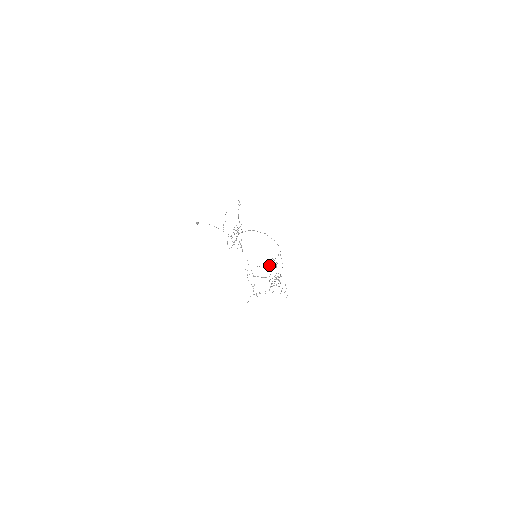
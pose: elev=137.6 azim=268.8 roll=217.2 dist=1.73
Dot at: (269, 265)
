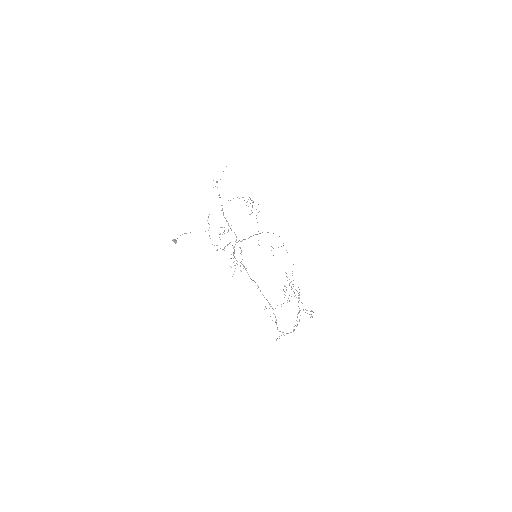
Dot at: occluded
